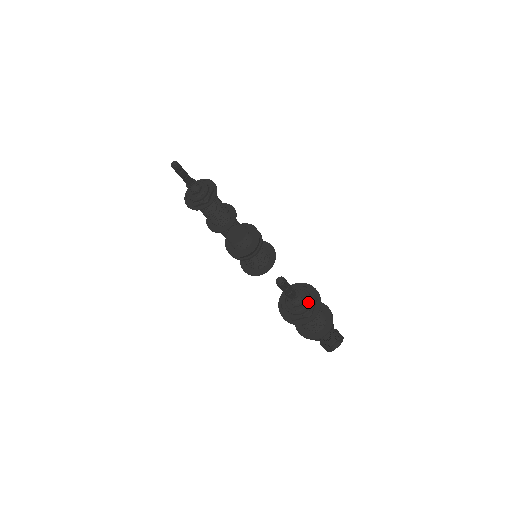
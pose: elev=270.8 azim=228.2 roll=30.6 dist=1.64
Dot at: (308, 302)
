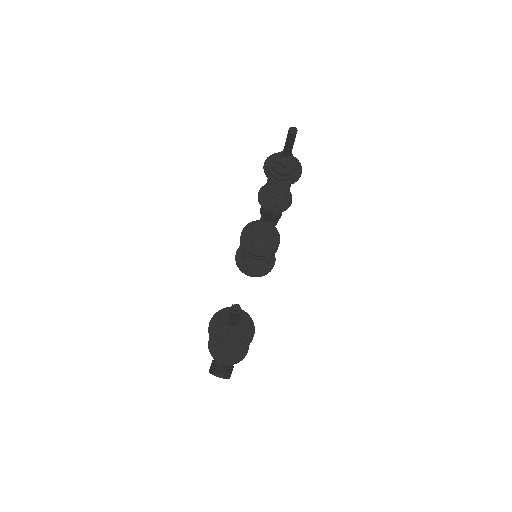
Dot at: (237, 338)
